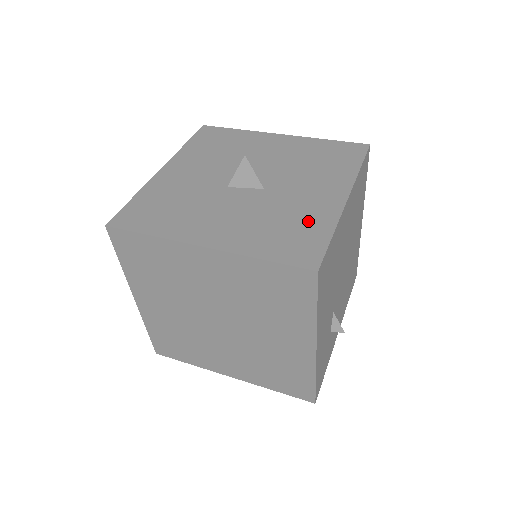
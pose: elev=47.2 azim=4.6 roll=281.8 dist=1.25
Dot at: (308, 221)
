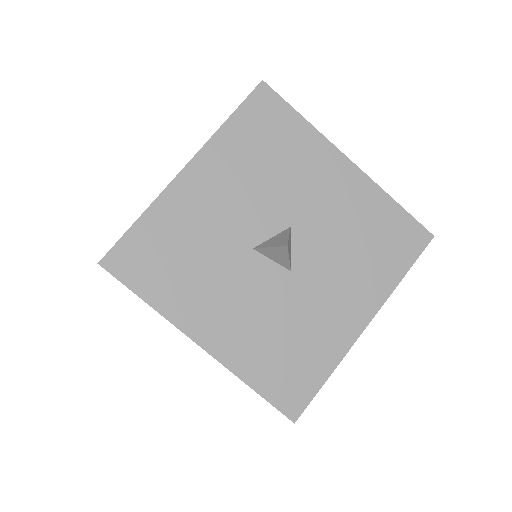
Dot at: (314, 348)
